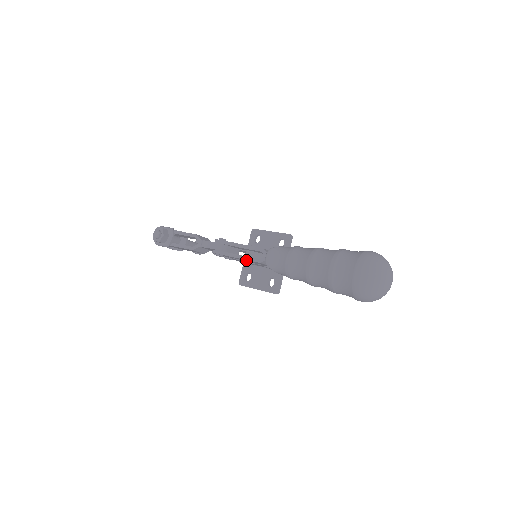
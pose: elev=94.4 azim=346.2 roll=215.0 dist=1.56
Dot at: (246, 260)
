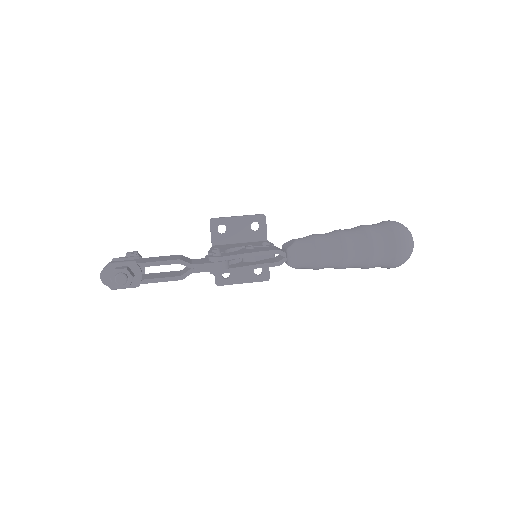
Dot at: (257, 267)
